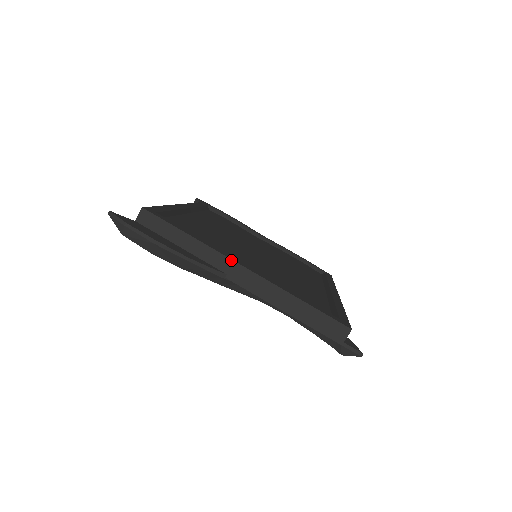
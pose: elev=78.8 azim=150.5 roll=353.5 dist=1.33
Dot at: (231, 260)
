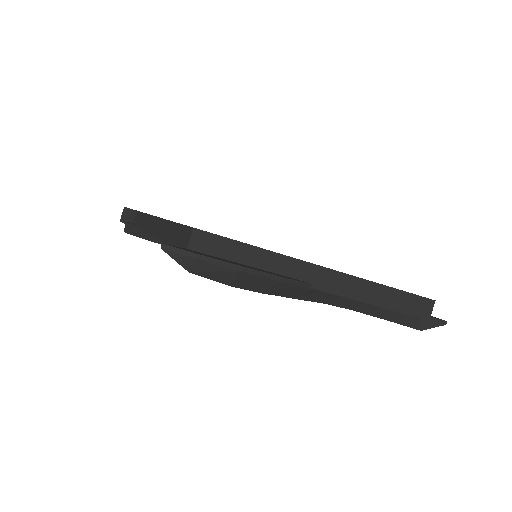
Dot at: (314, 265)
